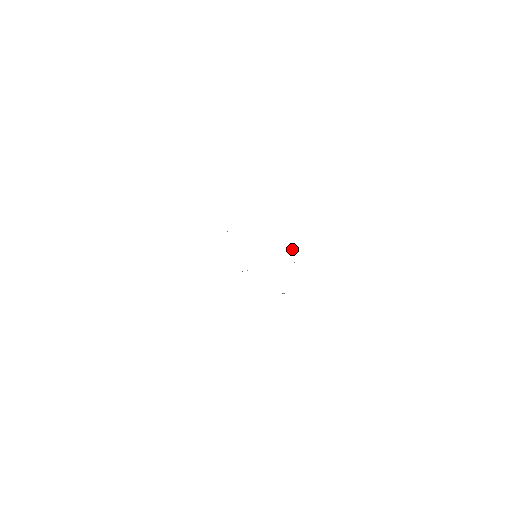
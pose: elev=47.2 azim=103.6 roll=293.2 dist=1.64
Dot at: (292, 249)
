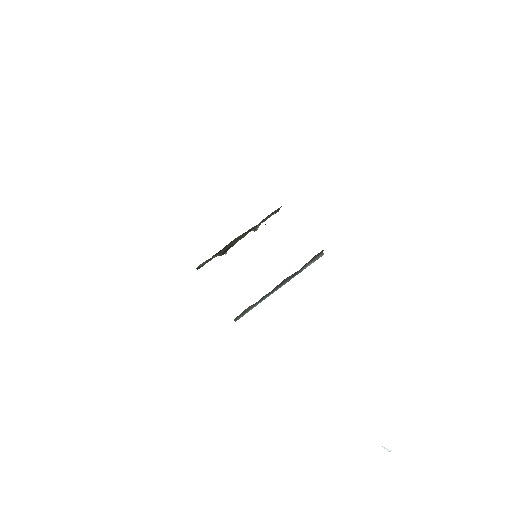
Dot at: occluded
